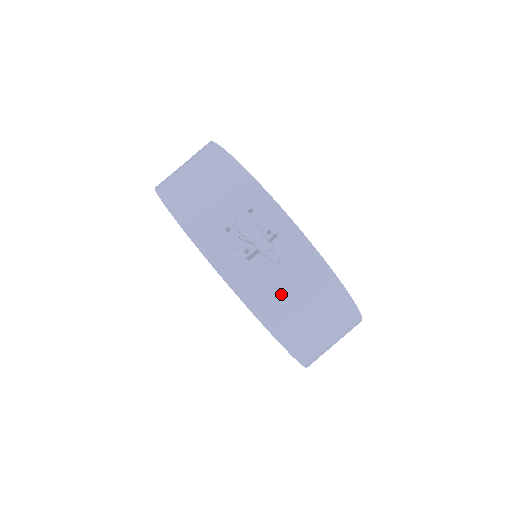
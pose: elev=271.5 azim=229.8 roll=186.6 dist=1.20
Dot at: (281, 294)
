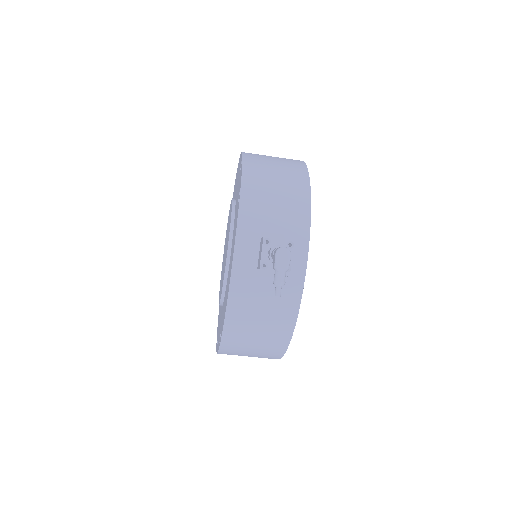
Dot at: (255, 306)
